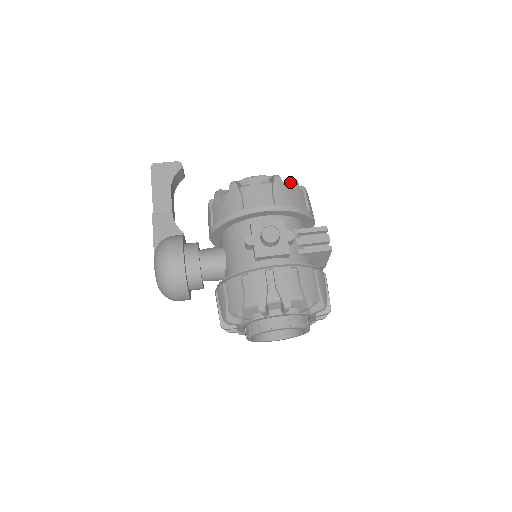
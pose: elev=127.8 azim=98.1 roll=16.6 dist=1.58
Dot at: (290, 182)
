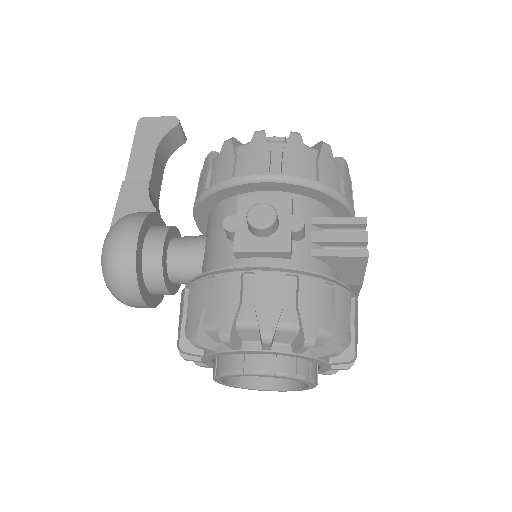
Dot at: (318, 146)
